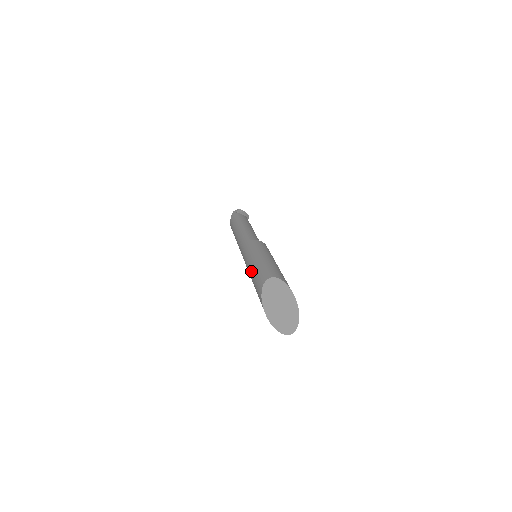
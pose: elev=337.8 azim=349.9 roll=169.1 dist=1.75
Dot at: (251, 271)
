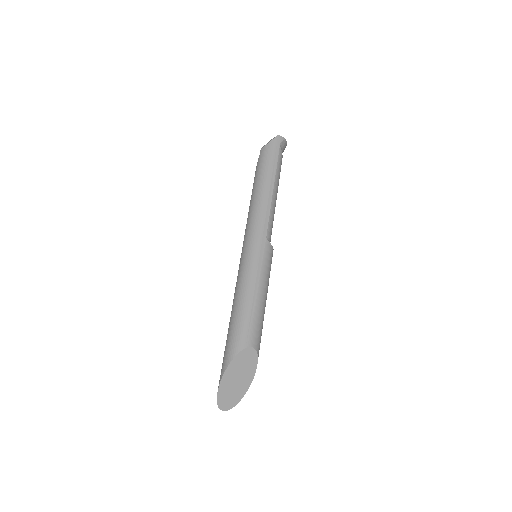
Dot at: (241, 300)
